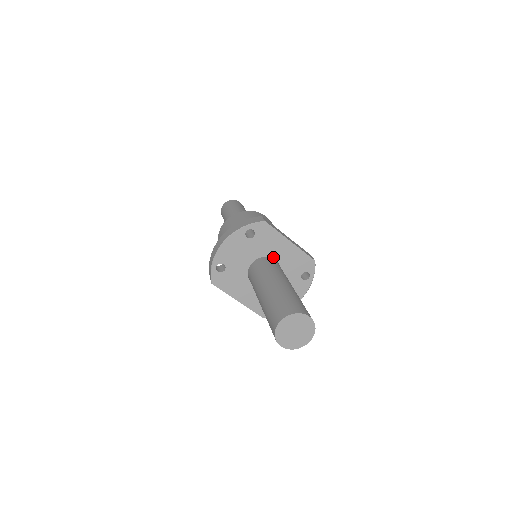
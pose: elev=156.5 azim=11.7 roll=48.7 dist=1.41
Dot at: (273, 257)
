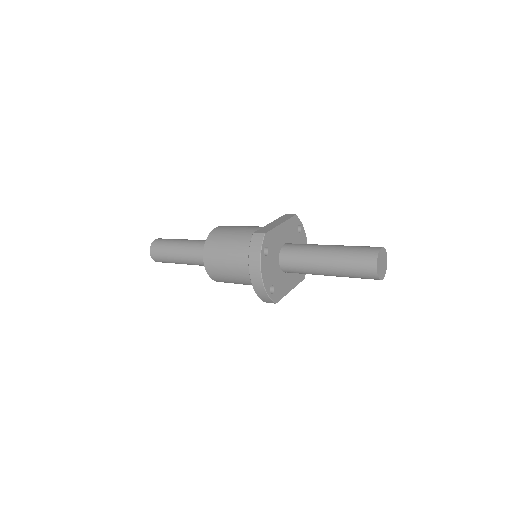
Dot at: (283, 244)
